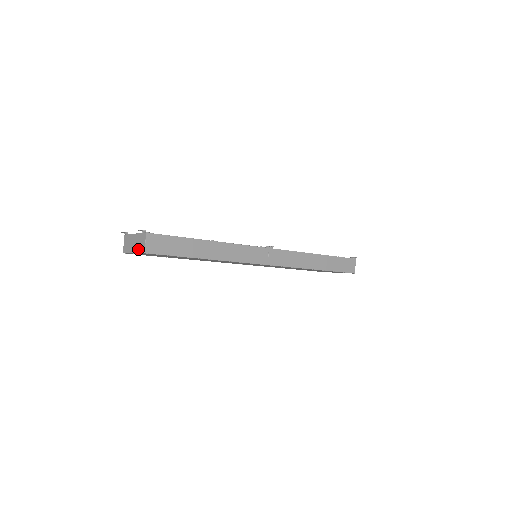
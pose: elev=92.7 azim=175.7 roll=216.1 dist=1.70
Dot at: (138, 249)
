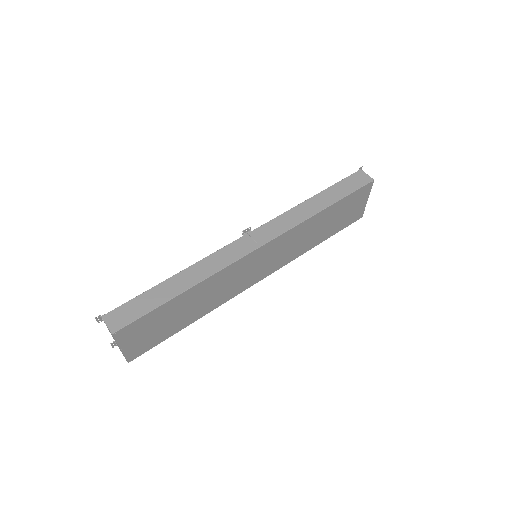
Dot at: (114, 339)
